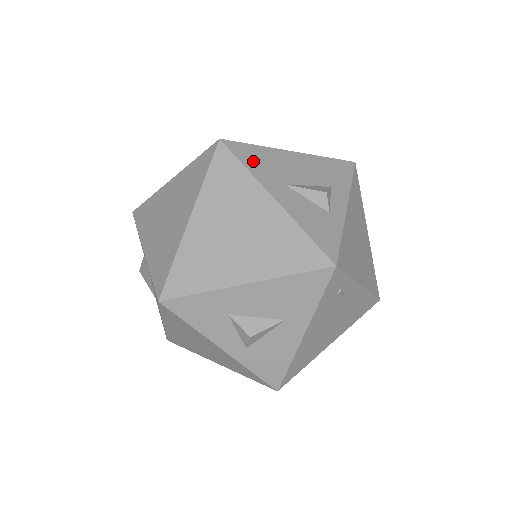
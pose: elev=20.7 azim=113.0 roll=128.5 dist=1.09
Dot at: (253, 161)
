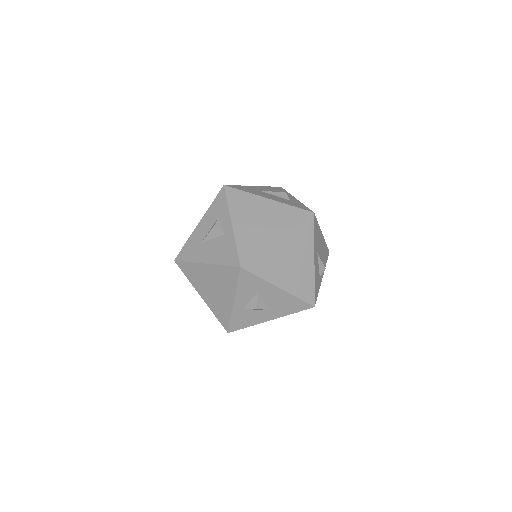
Dot at: (316, 233)
